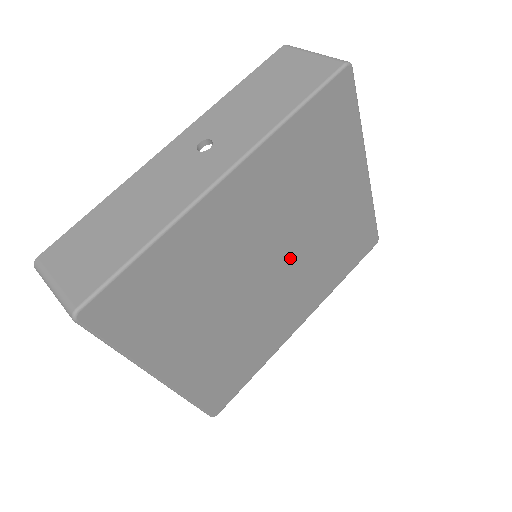
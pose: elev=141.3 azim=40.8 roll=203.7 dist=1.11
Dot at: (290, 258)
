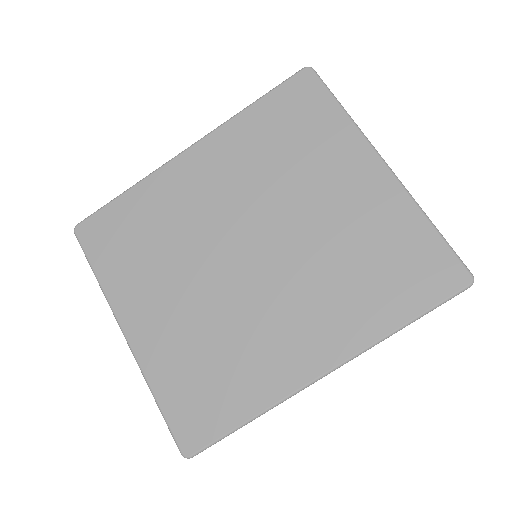
Dot at: (276, 248)
